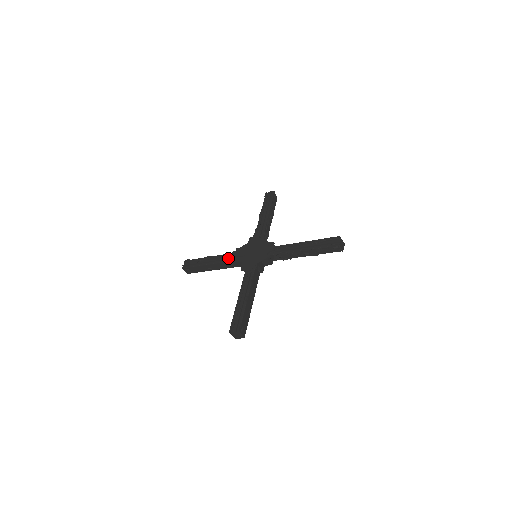
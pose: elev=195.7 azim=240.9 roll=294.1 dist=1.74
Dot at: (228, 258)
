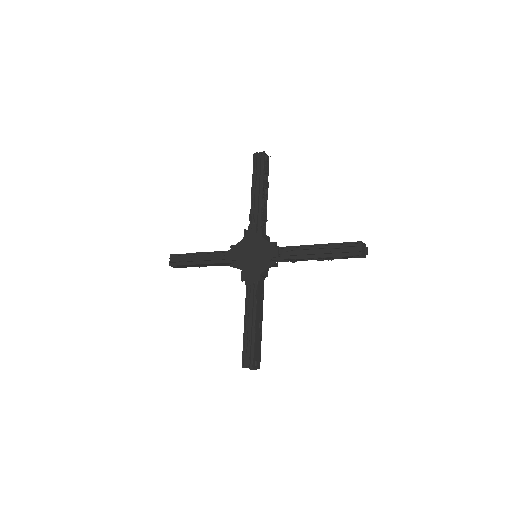
Dot at: (222, 259)
